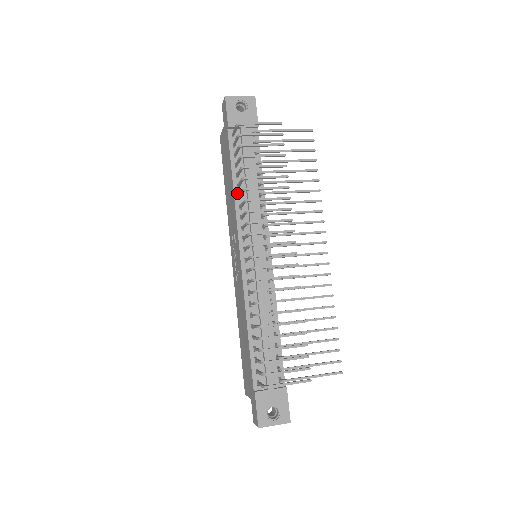
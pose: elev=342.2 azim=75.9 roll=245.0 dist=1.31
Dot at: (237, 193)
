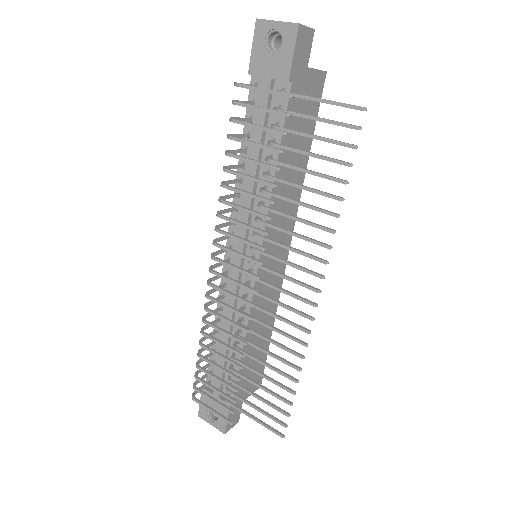
Dot at: occluded
